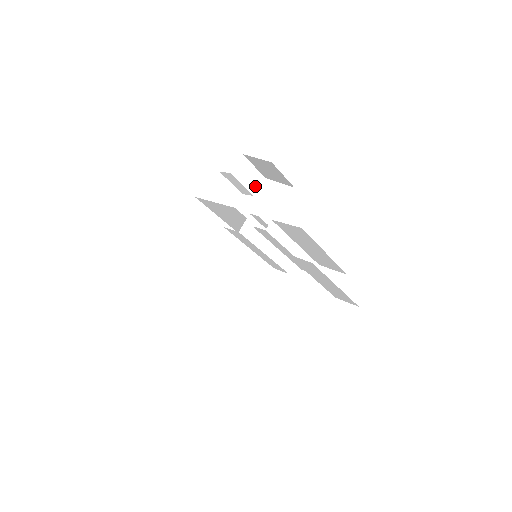
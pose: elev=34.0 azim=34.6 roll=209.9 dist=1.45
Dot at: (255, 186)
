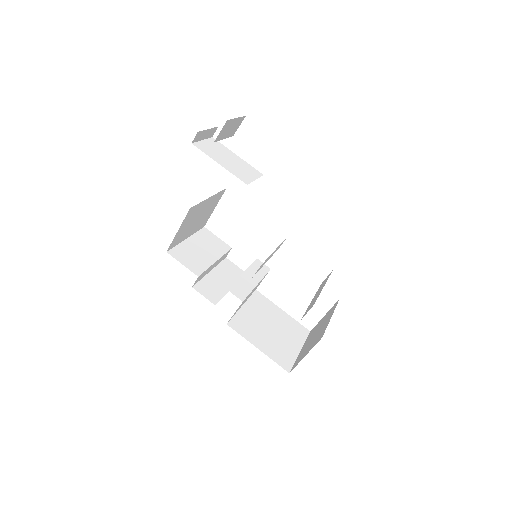
Dot at: (235, 129)
